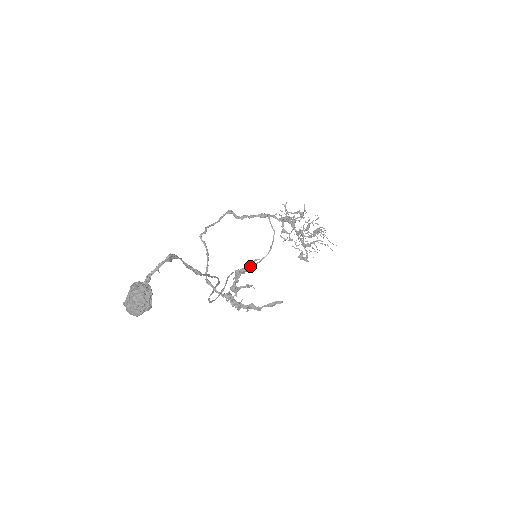
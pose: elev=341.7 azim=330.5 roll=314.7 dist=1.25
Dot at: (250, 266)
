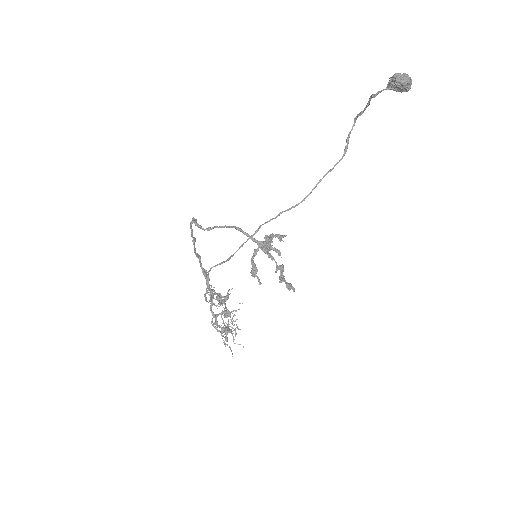
Dot at: (280, 239)
